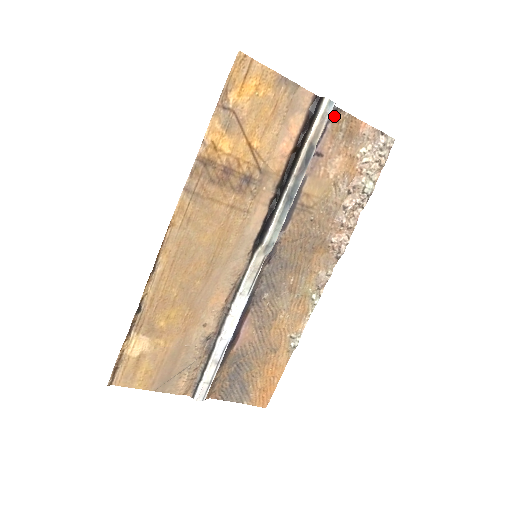
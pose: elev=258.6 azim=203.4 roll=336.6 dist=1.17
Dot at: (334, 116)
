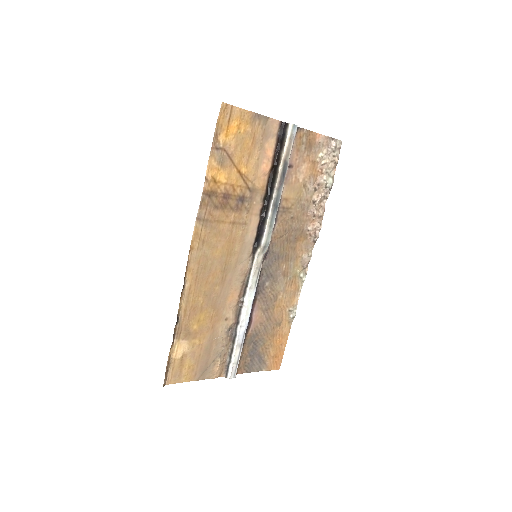
Dot at: (296, 134)
